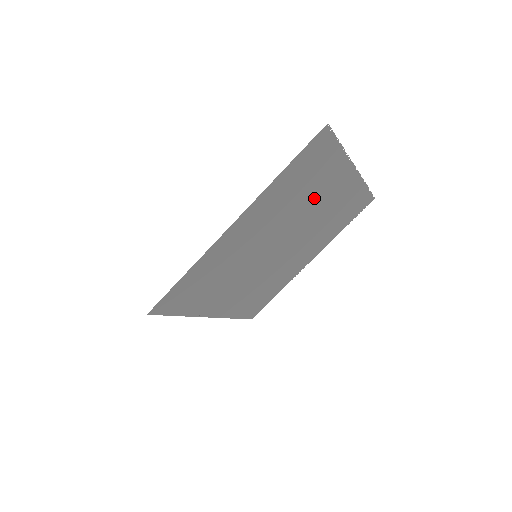
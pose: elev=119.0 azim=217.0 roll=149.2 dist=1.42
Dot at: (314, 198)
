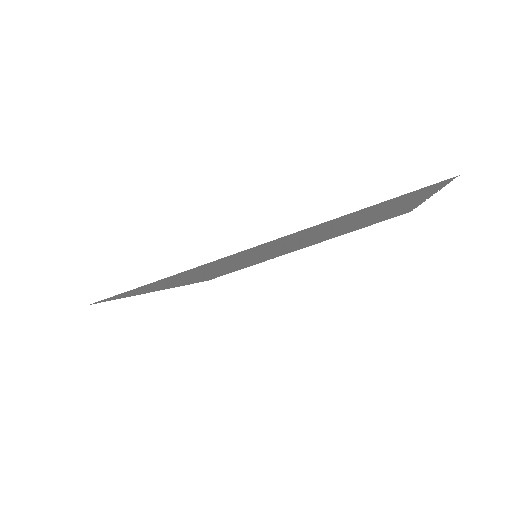
Dot at: (362, 219)
